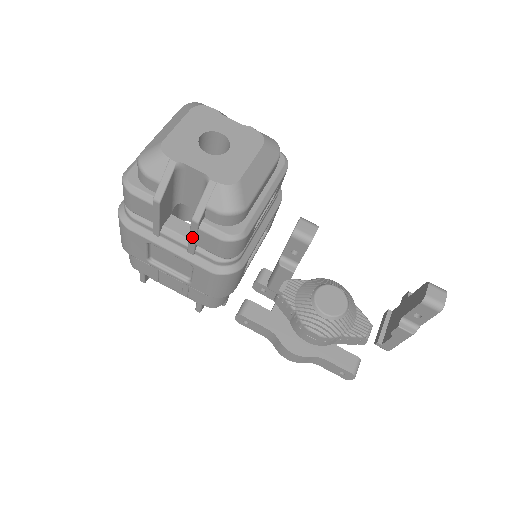
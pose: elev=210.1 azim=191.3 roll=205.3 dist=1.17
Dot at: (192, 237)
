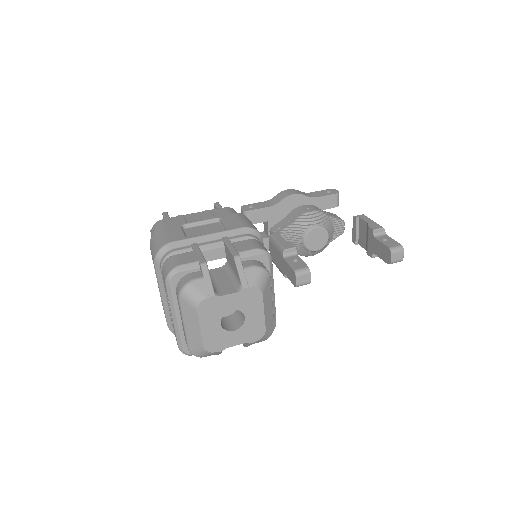
Dot at: occluded
